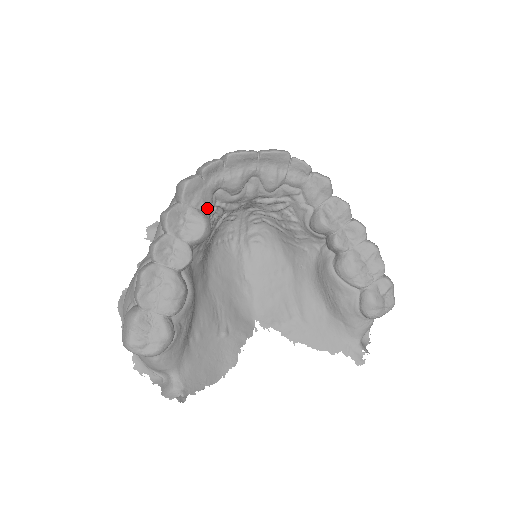
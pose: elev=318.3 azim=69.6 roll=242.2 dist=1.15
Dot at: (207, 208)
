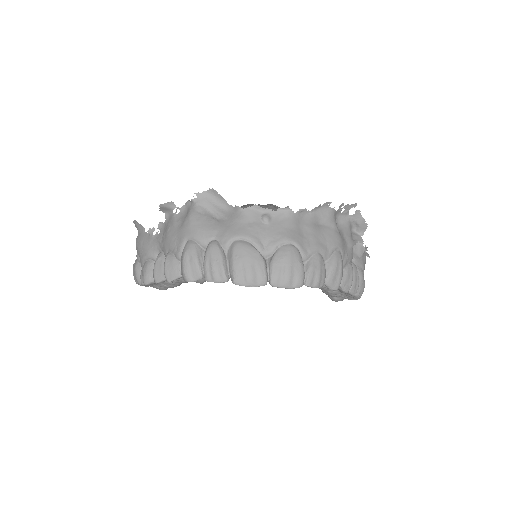
Dot at: occluded
